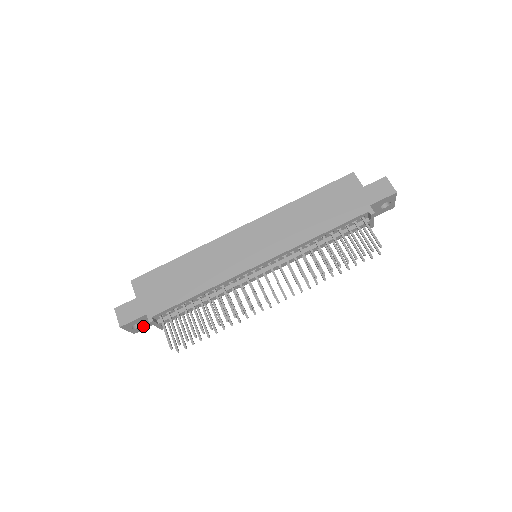
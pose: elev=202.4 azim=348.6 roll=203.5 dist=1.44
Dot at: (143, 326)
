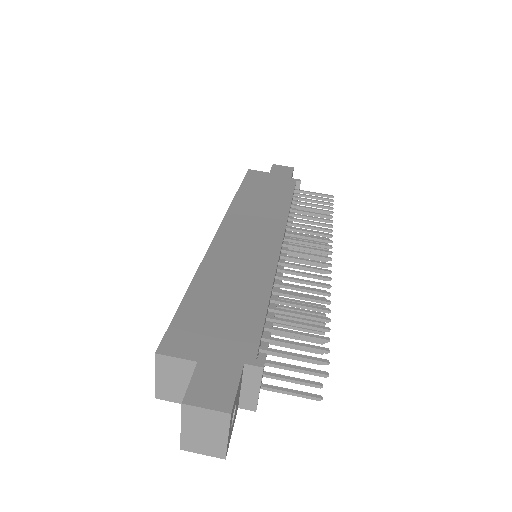
Dot at: (232, 422)
